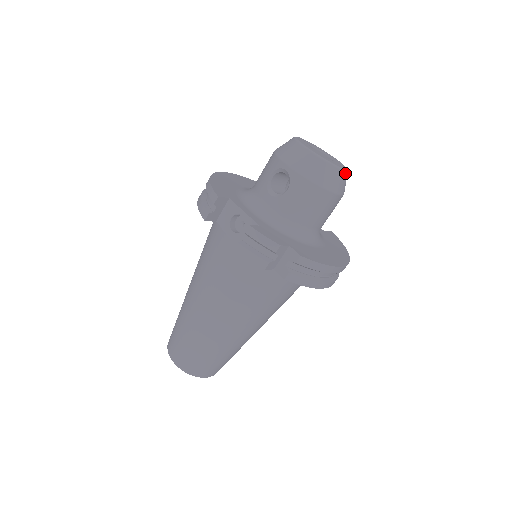
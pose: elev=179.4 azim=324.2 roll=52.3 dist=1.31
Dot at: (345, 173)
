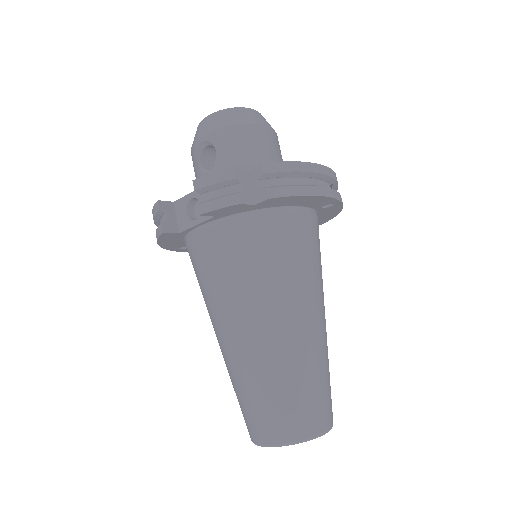
Dot at: (257, 112)
